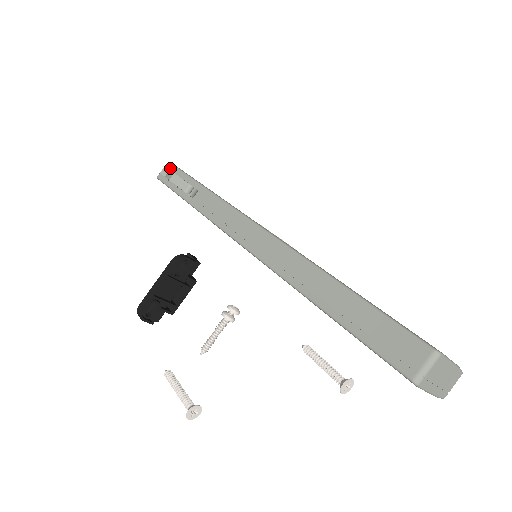
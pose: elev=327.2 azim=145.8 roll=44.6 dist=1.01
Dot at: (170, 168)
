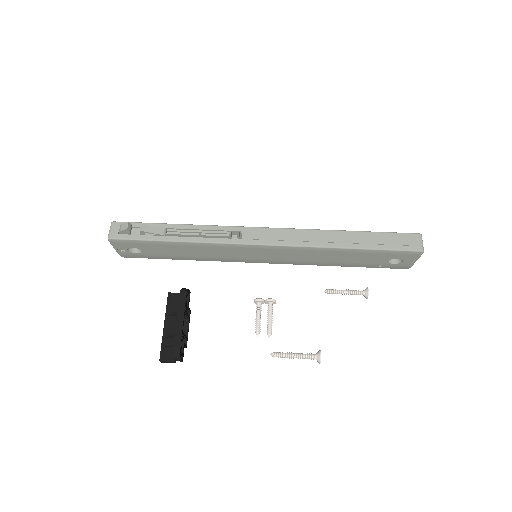
Dot at: occluded
